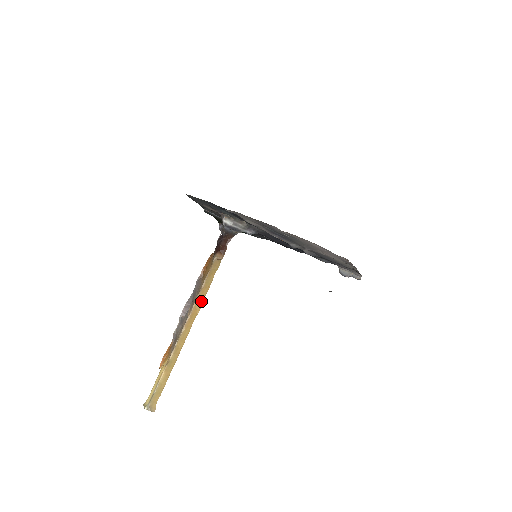
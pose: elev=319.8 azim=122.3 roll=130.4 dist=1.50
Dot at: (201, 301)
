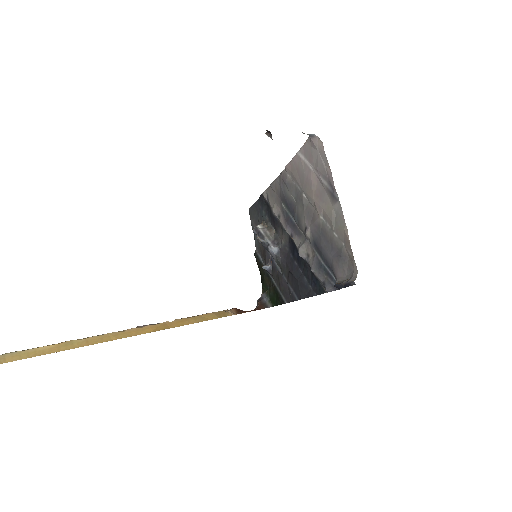
Dot at: (170, 327)
